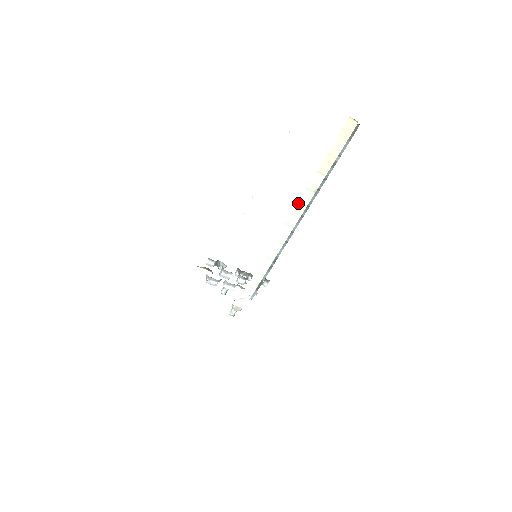
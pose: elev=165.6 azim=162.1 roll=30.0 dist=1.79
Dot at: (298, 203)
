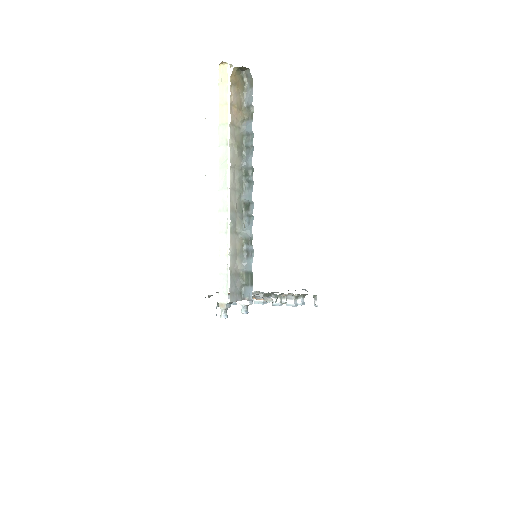
Dot at: (220, 163)
